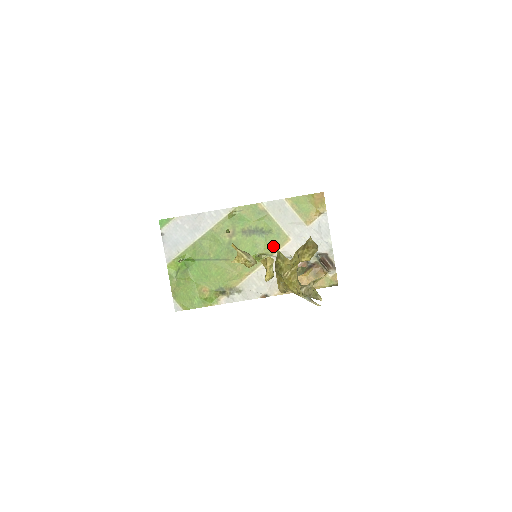
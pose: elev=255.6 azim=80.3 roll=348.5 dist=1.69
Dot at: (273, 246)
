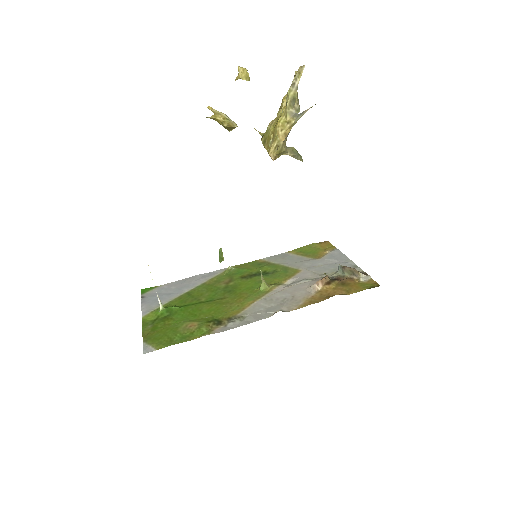
Dot at: (281, 278)
